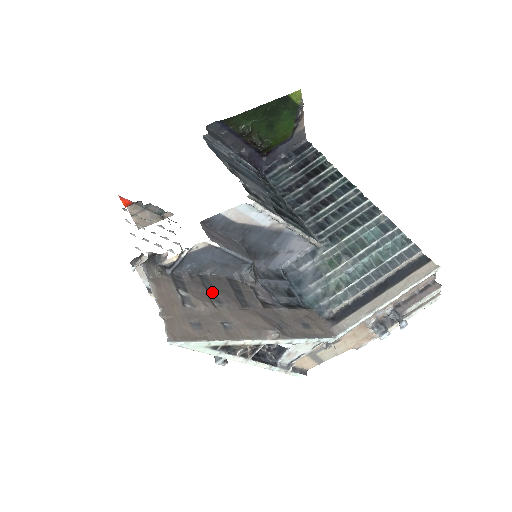
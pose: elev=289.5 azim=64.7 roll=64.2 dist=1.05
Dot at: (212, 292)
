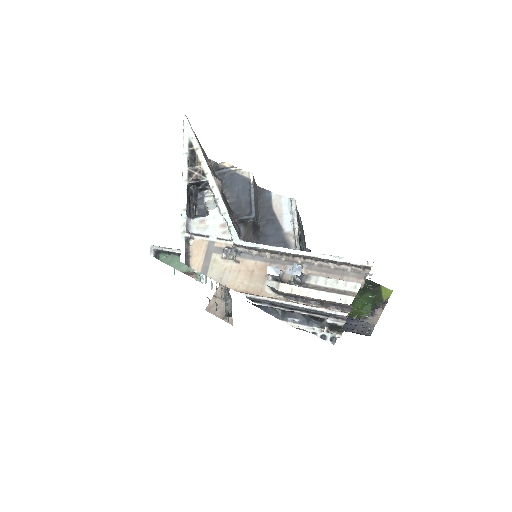
Dot at: occluded
